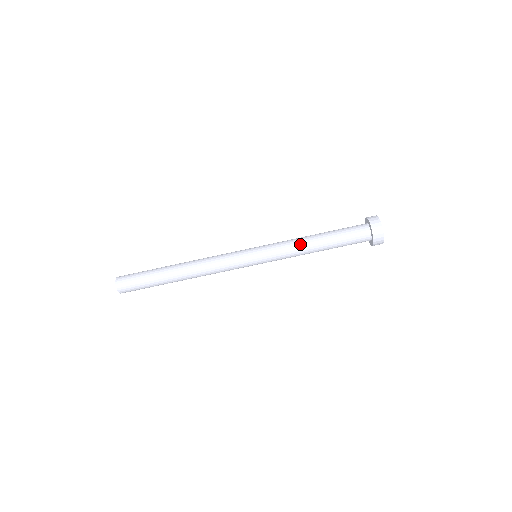
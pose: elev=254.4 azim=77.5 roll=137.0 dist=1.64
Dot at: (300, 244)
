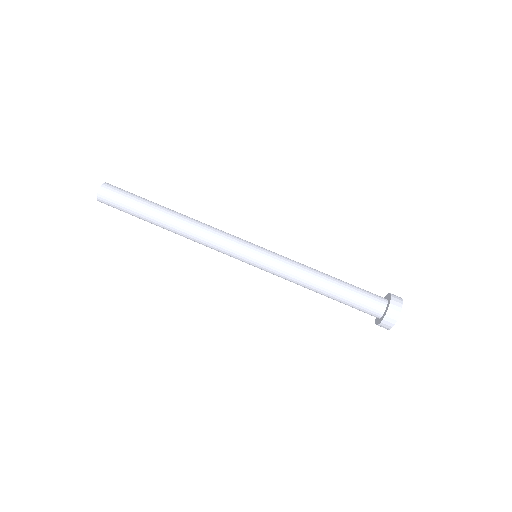
Dot at: (310, 268)
